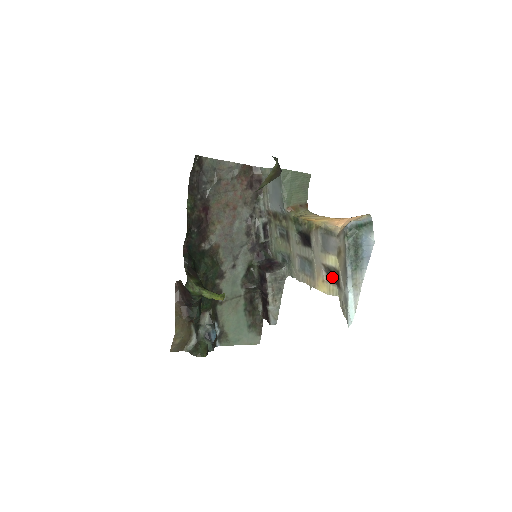
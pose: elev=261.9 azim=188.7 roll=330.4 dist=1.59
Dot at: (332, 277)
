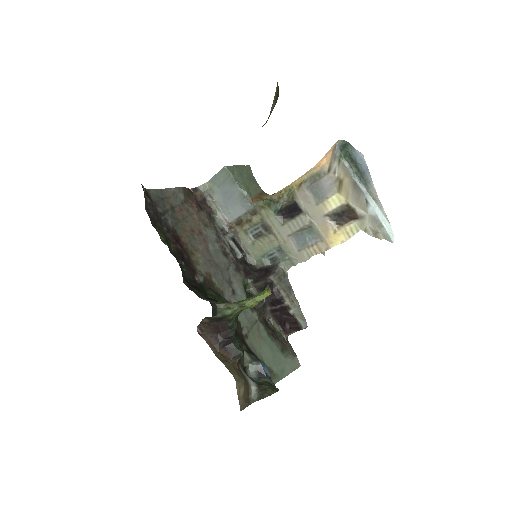
Dot at: (343, 218)
